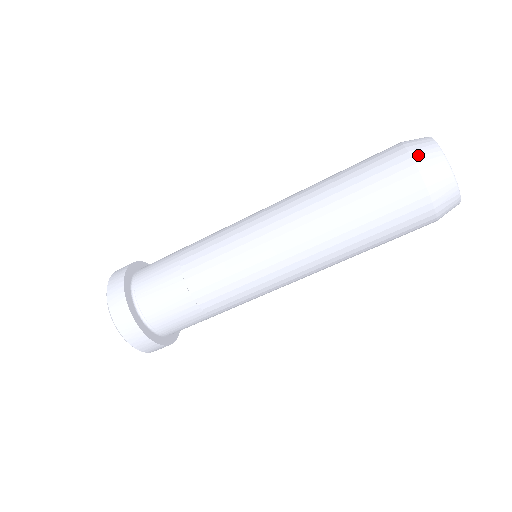
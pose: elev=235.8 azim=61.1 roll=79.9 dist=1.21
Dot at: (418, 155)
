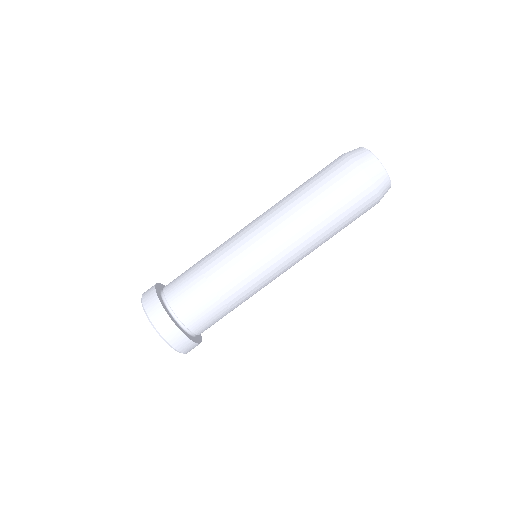
Dot at: (363, 163)
